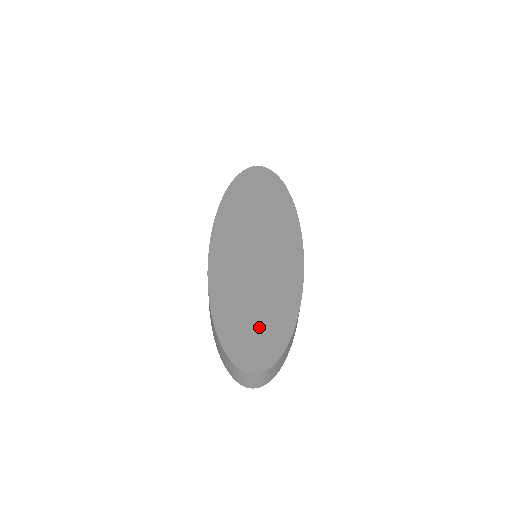
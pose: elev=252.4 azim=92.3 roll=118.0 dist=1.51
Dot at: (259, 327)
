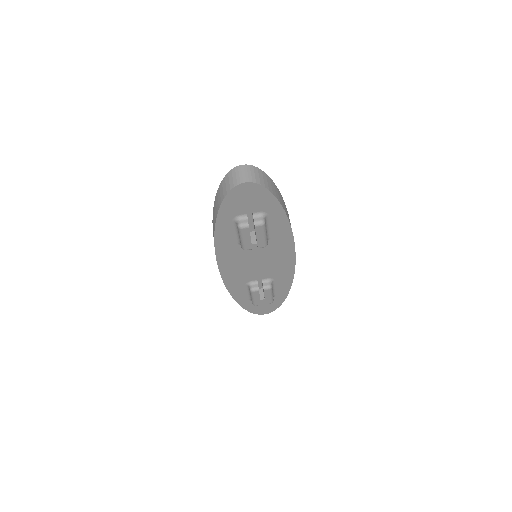
Dot at: occluded
